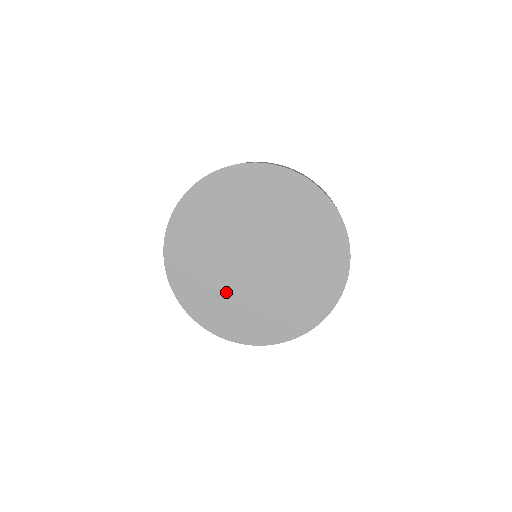
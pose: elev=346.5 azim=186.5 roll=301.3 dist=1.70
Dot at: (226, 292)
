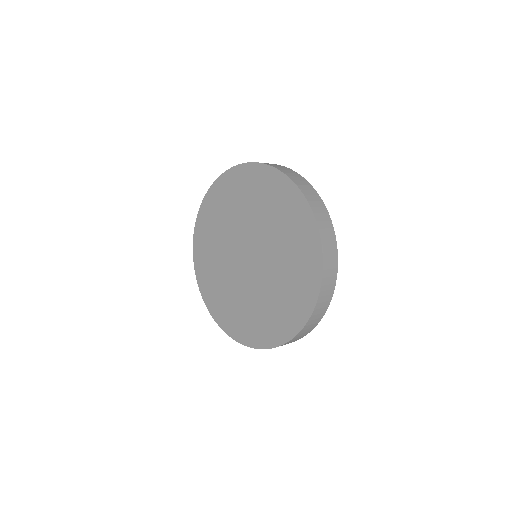
Dot at: (249, 302)
